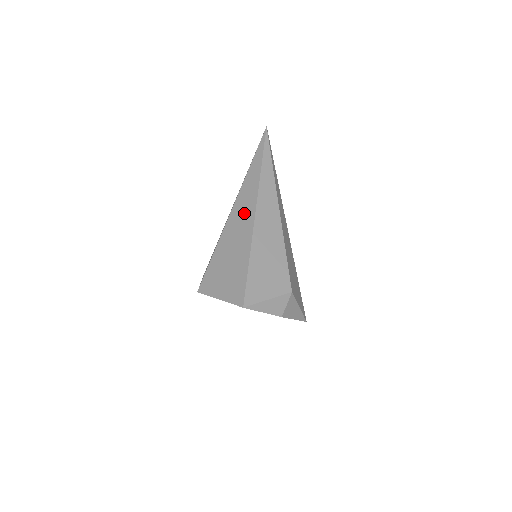
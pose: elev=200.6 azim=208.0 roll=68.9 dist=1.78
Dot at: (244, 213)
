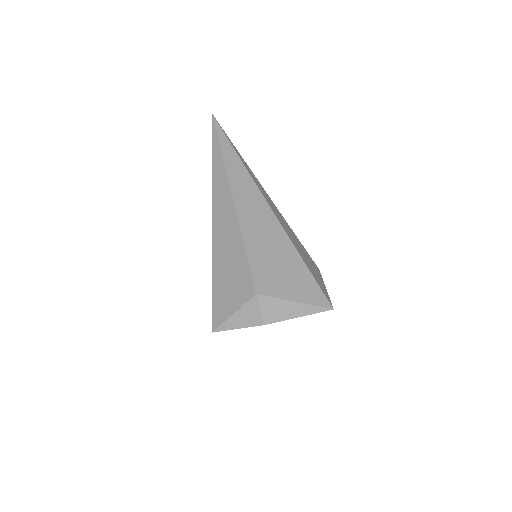
Dot at: occluded
